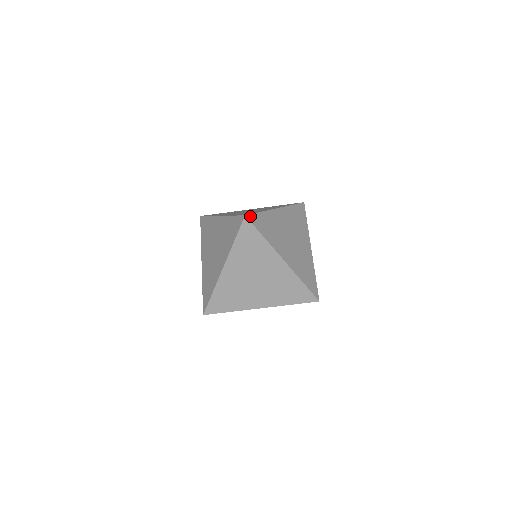
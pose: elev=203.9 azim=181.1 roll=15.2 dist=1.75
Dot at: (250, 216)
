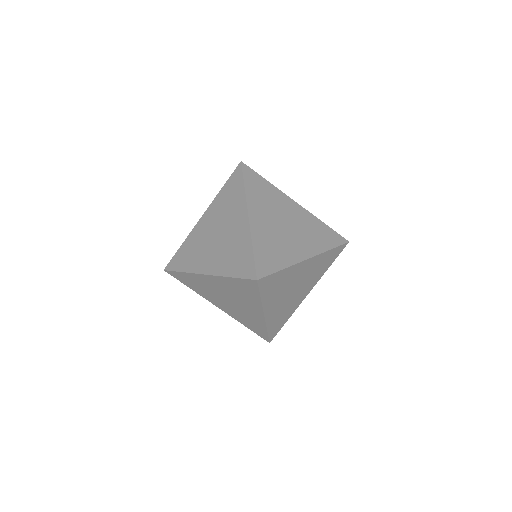
Dot at: (247, 167)
